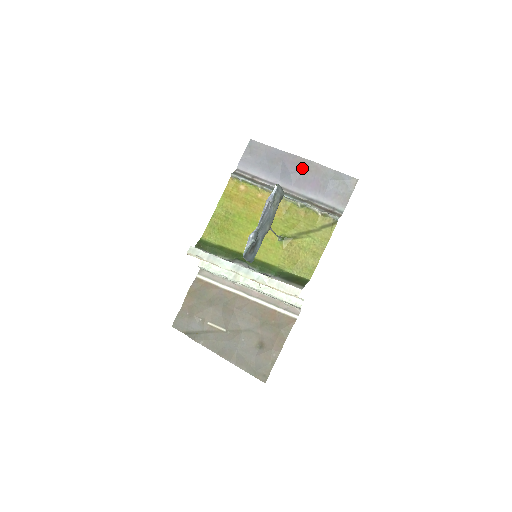
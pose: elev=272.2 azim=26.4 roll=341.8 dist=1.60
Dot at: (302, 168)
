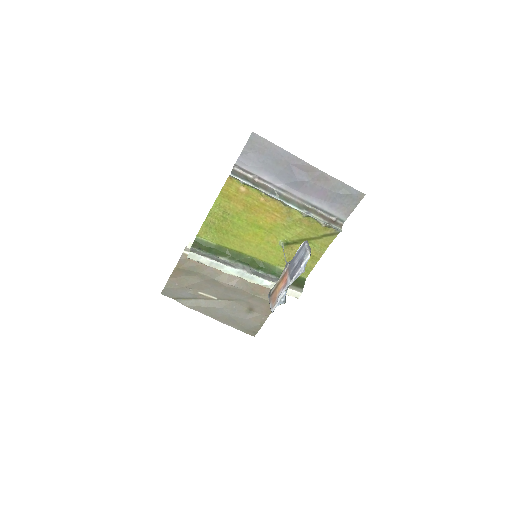
Dot at: (311, 177)
